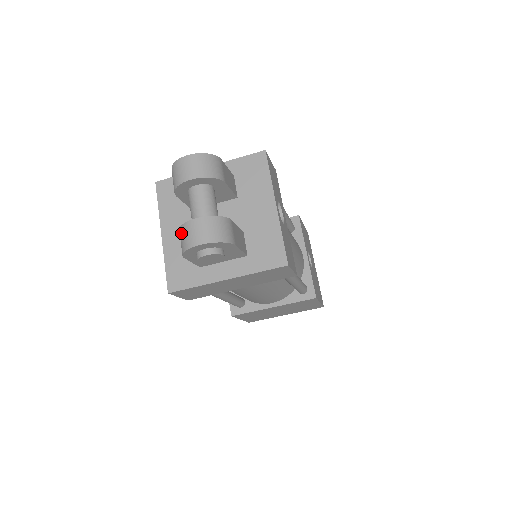
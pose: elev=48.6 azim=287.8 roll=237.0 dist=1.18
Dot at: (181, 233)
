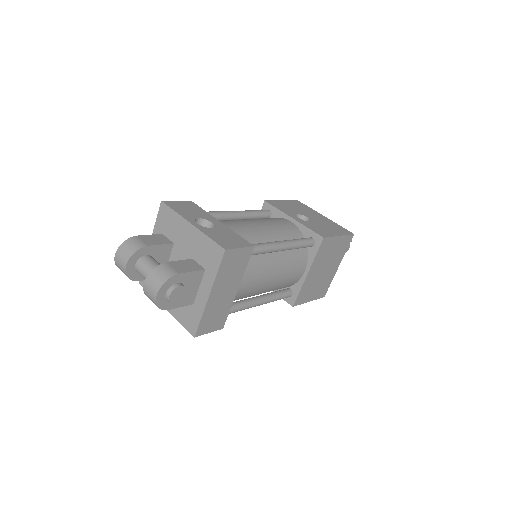
Dot at: occluded
